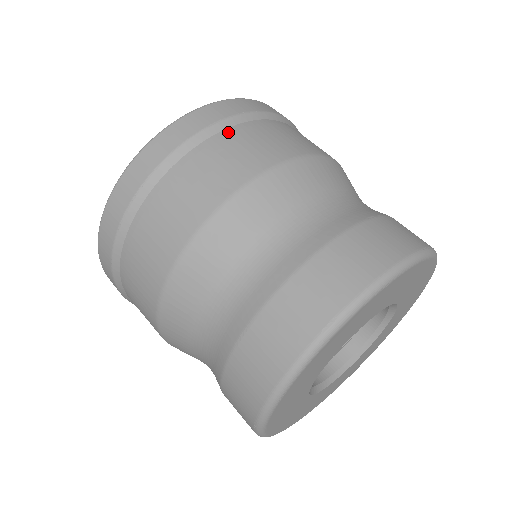
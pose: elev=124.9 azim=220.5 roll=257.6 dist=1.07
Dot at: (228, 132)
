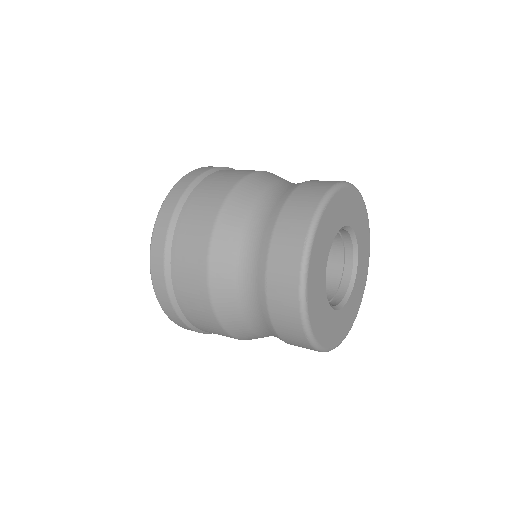
Dot at: (197, 188)
